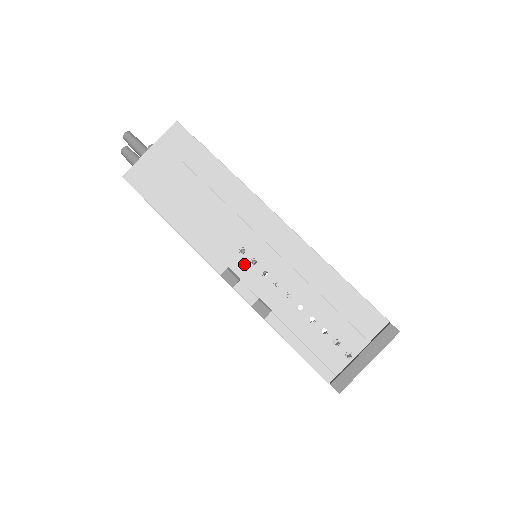
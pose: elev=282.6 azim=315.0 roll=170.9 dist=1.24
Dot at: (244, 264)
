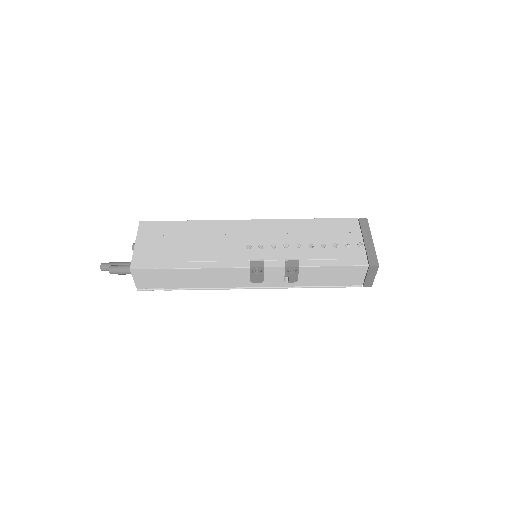
Dot at: (257, 252)
